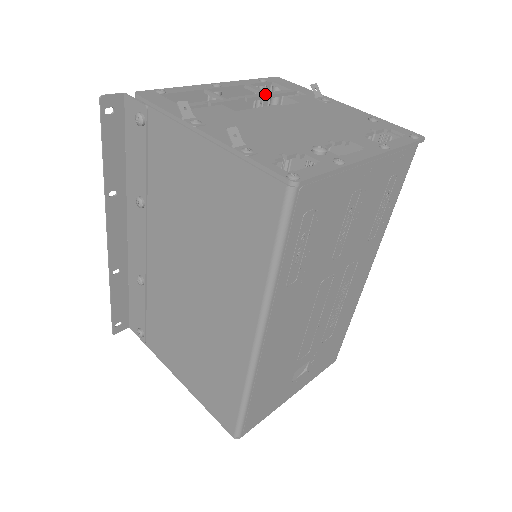
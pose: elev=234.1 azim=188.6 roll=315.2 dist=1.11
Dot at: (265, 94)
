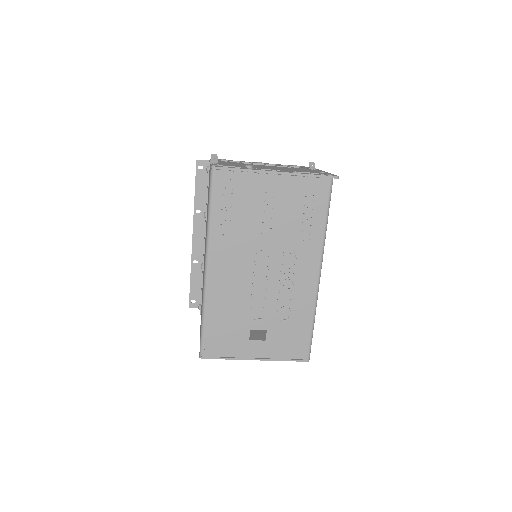
Dot at: (280, 166)
